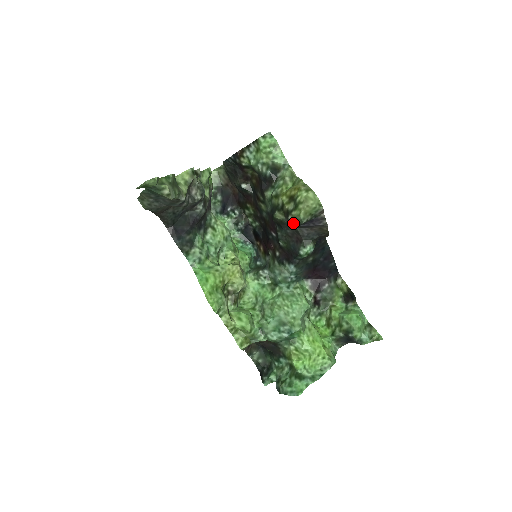
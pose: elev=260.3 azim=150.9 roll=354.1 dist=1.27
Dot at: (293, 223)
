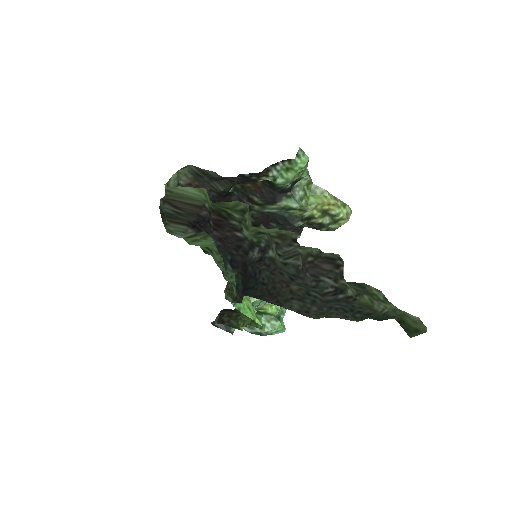
Dot at: (318, 229)
